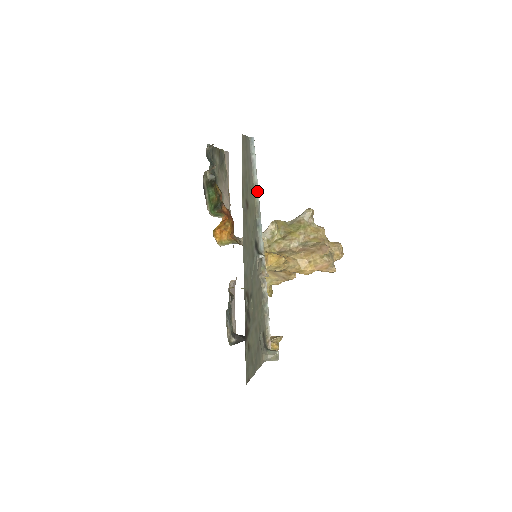
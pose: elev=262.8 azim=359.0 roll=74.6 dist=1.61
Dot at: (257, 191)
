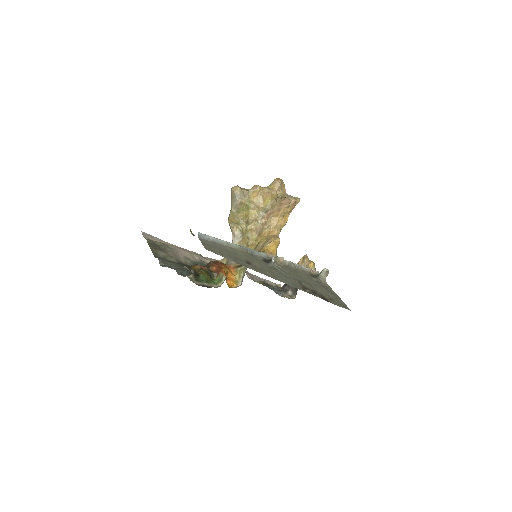
Dot at: (232, 244)
